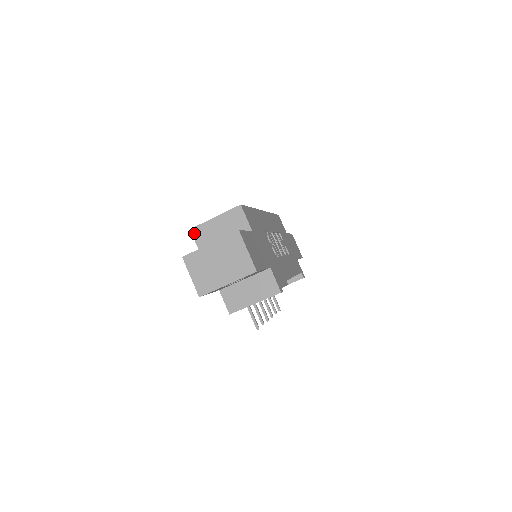
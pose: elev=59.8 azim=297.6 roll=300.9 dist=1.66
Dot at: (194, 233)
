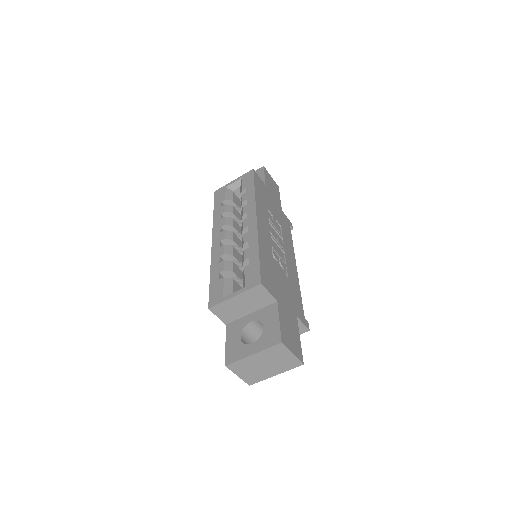
Dot at: (214, 311)
